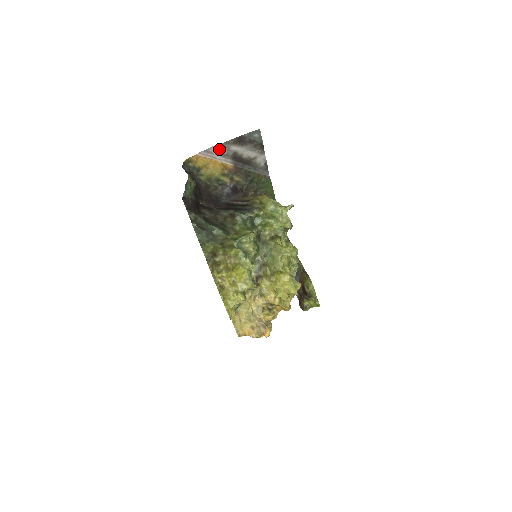
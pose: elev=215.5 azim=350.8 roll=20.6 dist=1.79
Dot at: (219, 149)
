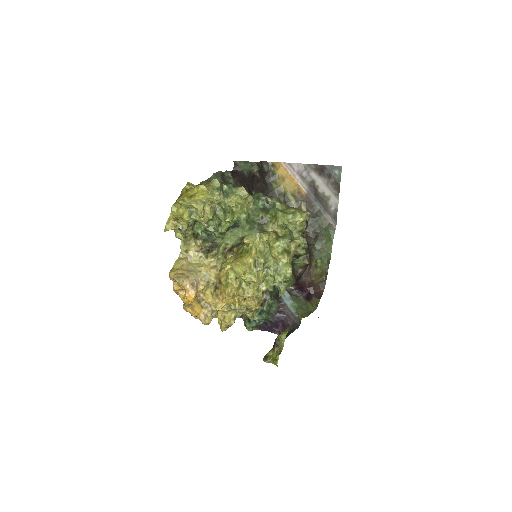
Dot at: (301, 169)
